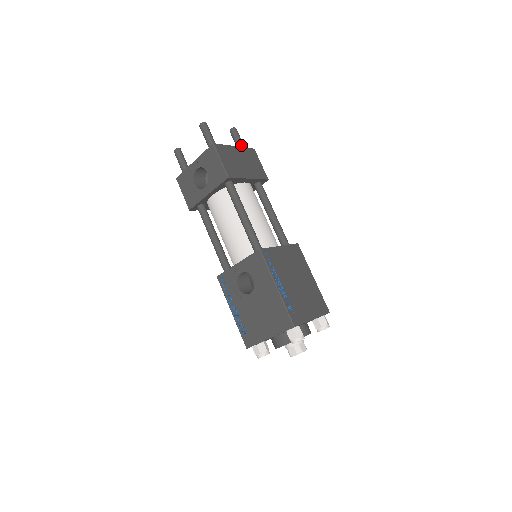
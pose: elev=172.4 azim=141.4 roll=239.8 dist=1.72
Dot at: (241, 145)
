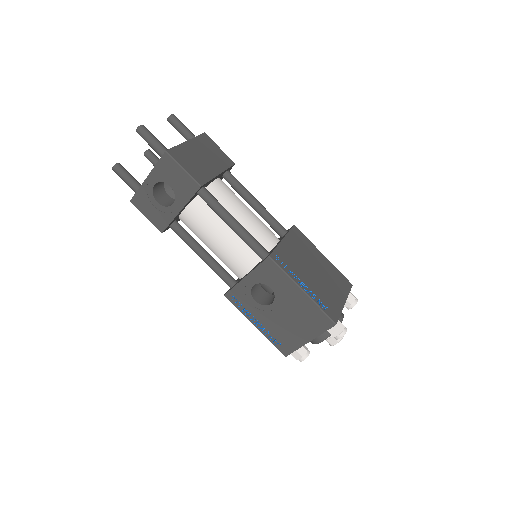
Dot at: (189, 134)
